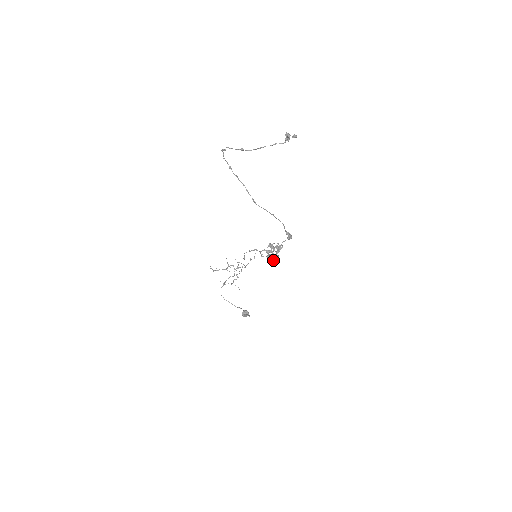
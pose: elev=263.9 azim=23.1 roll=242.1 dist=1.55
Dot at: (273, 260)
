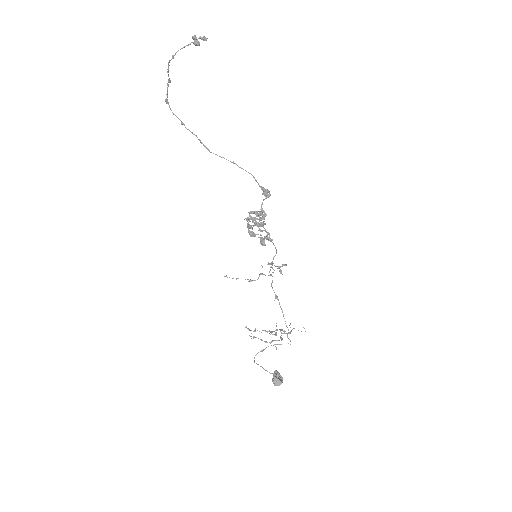
Dot at: (261, 241)
